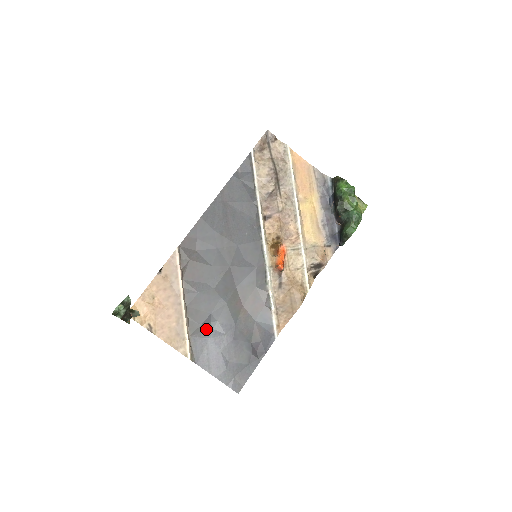
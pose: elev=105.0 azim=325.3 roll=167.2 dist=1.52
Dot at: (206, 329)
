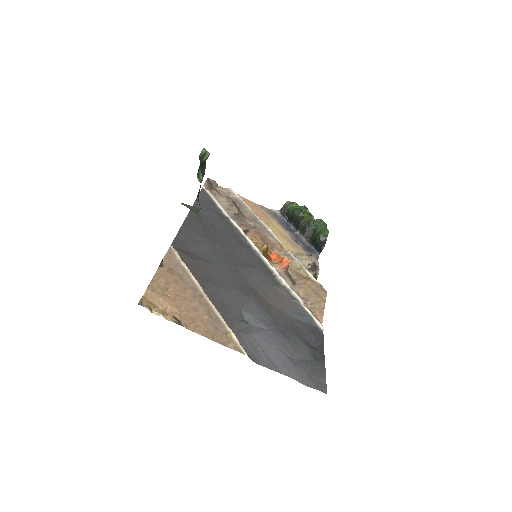
Dot at: (245, 325)
